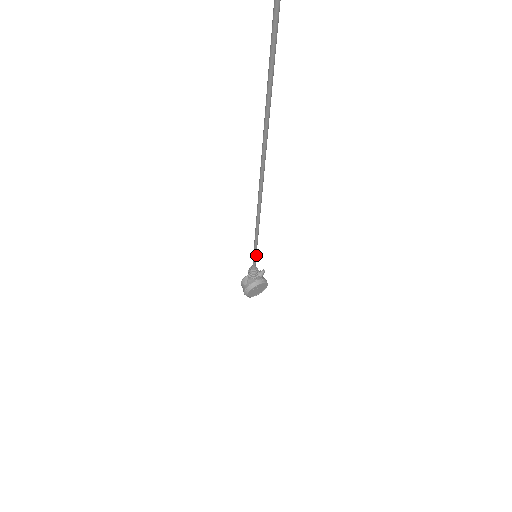
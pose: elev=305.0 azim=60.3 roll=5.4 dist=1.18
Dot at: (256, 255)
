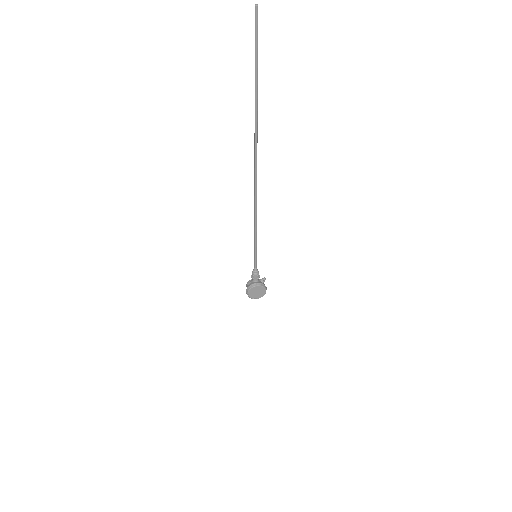
Dot at: (256, 256)
